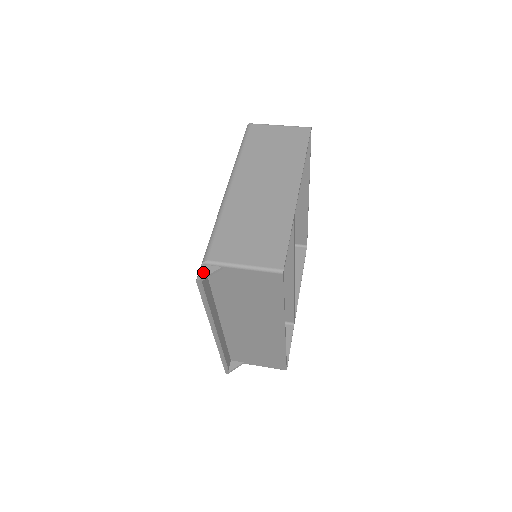
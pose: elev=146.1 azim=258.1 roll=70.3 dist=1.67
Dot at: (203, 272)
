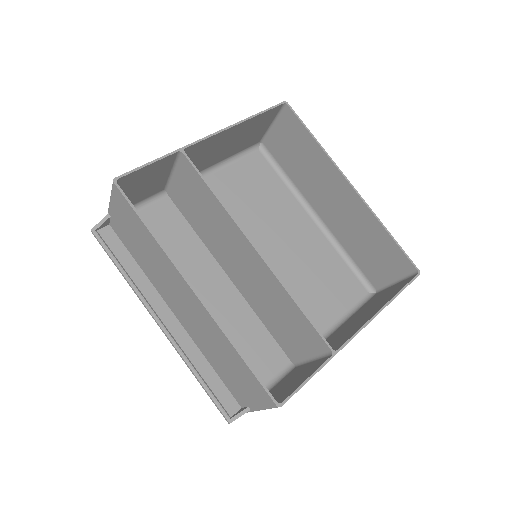
Dot at: (99, 225)
